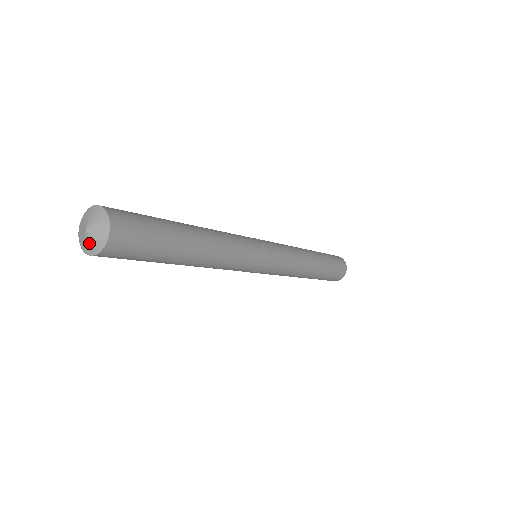
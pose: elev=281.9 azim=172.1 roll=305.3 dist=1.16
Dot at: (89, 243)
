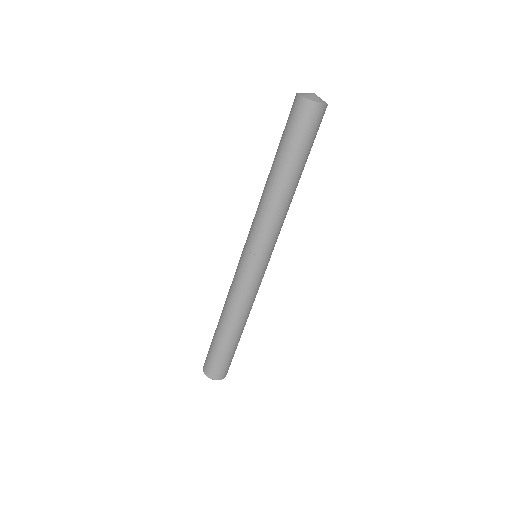
Dot at: (317, 98)
